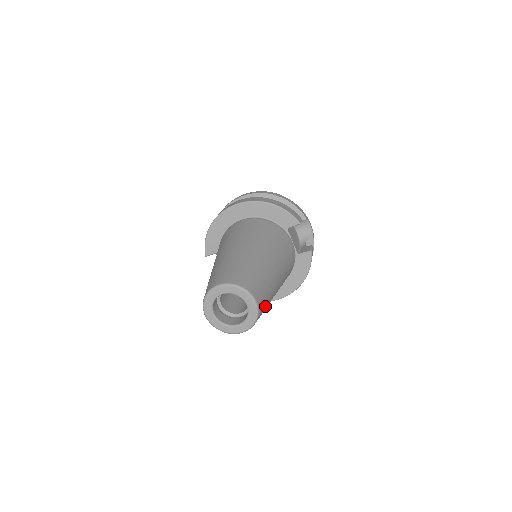
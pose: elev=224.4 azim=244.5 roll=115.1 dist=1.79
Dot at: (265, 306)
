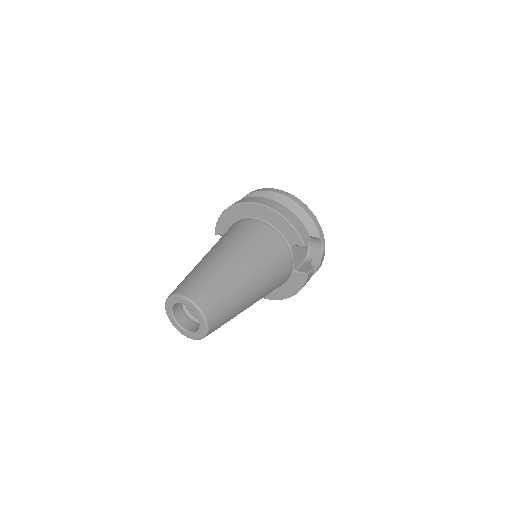
Dot at: (223, 323)
